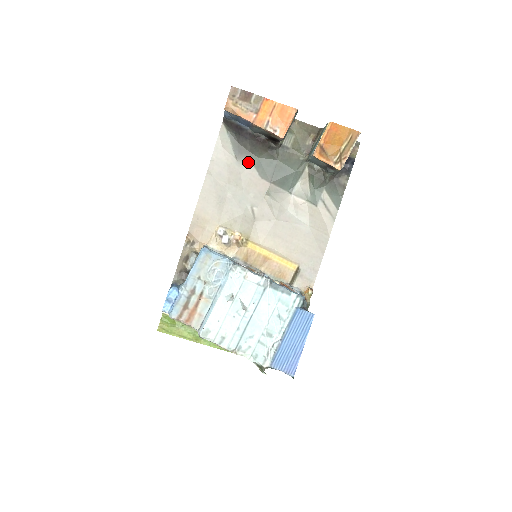
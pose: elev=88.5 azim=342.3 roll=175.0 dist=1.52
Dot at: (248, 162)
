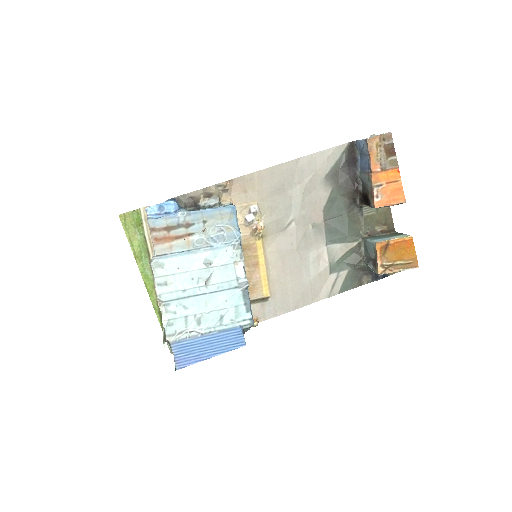
Dot at: (329, 189)
